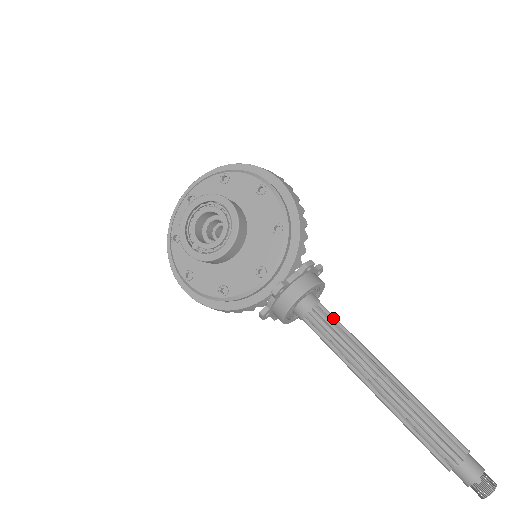
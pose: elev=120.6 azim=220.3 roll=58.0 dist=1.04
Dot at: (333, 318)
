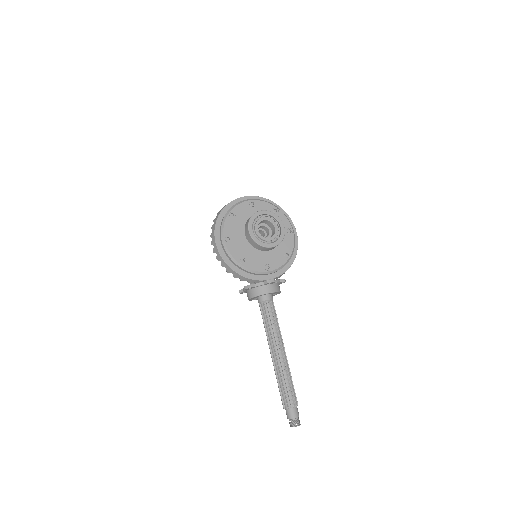
Dot at: occluded
